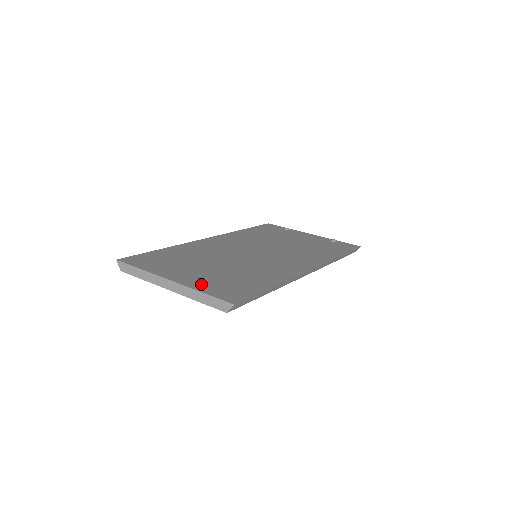
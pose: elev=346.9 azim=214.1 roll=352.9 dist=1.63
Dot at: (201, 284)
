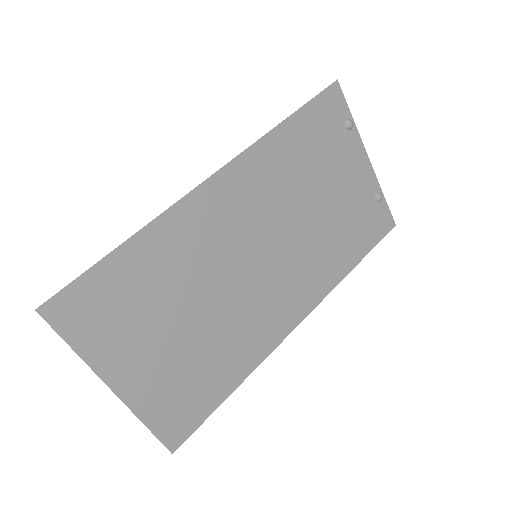
Dot at: (150, 400)
